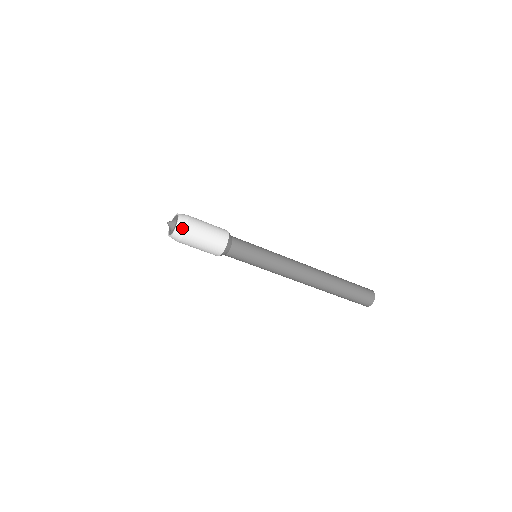
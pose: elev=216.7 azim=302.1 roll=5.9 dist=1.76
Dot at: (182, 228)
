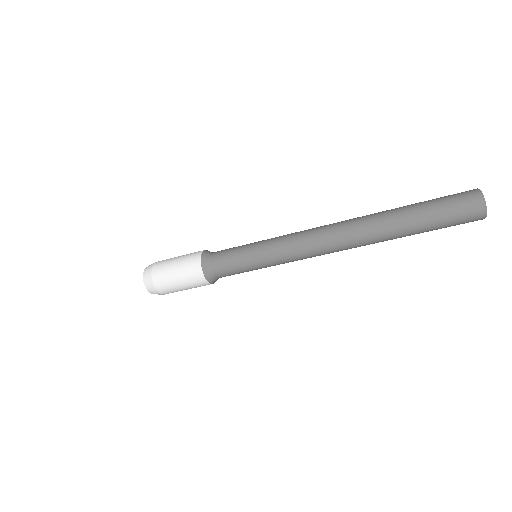
Dot at: (153, 290)
